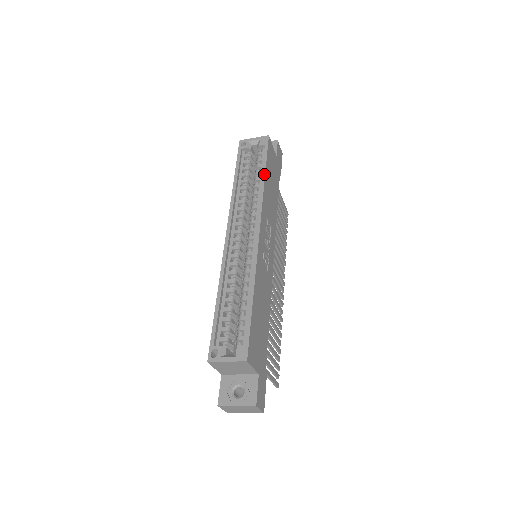
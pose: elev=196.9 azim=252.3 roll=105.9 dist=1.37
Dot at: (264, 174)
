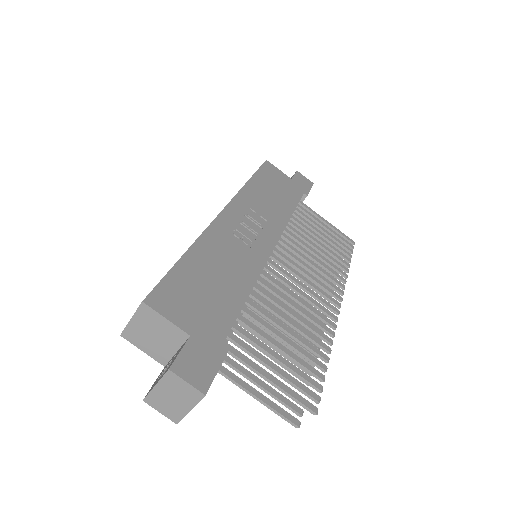
Dot at: (249, 179)
